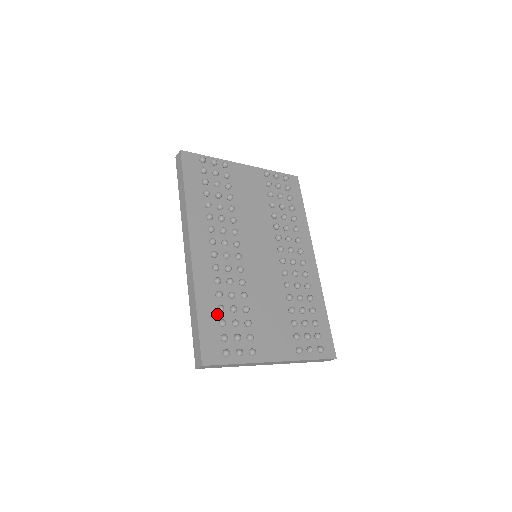
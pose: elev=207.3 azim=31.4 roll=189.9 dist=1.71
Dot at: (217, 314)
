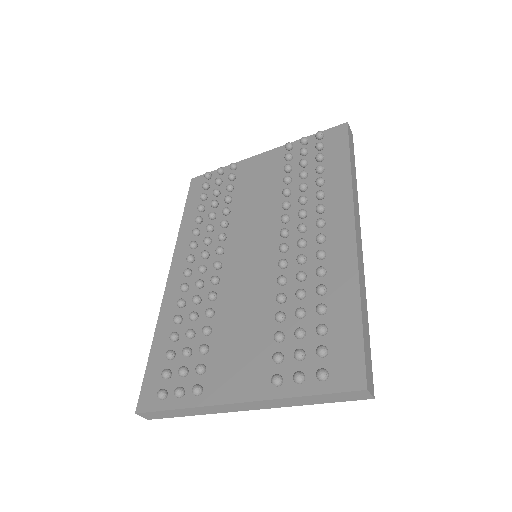
Dot at: (173, 345)
